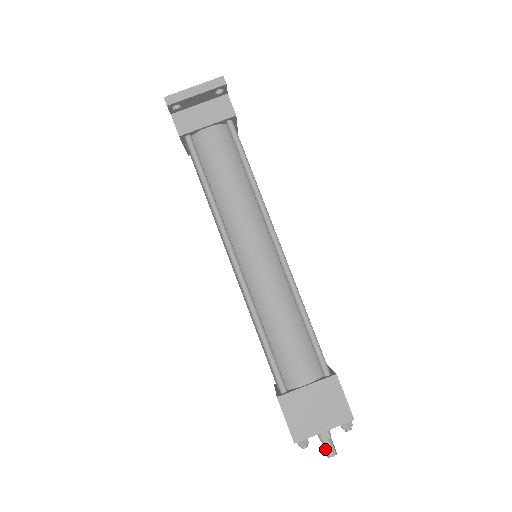
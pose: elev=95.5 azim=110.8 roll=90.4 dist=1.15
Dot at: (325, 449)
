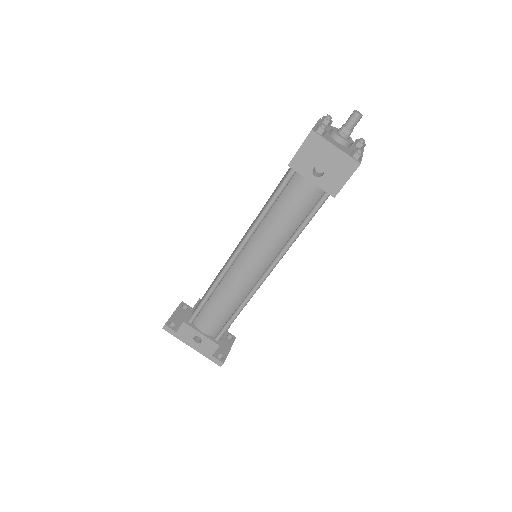
Dot at: (351, 119)
